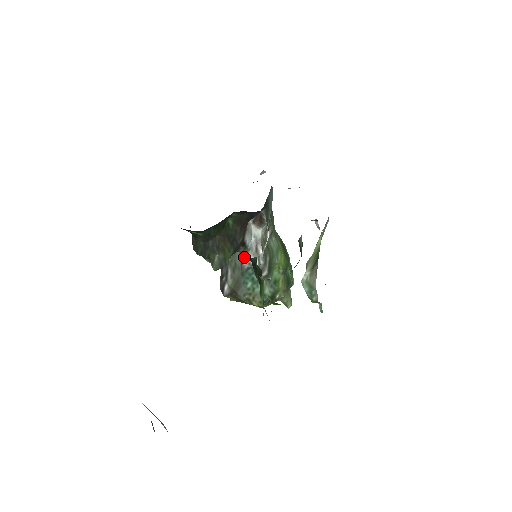
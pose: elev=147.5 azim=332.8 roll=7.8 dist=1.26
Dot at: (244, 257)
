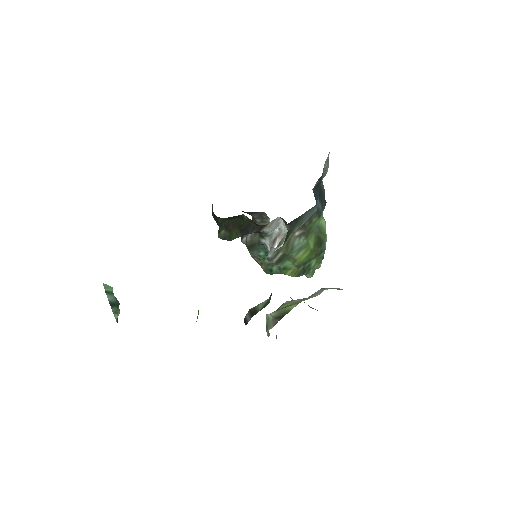
Dot at: (262, 237)
